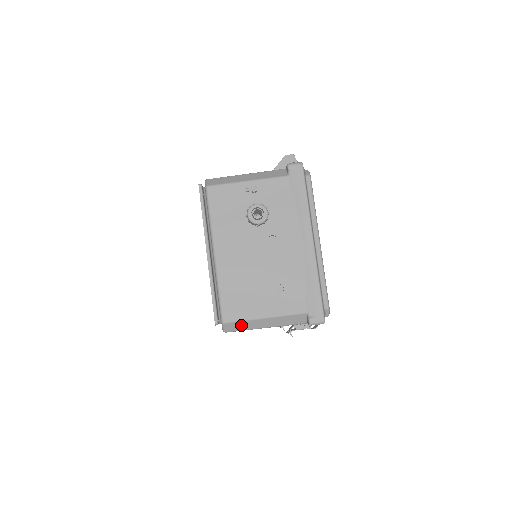
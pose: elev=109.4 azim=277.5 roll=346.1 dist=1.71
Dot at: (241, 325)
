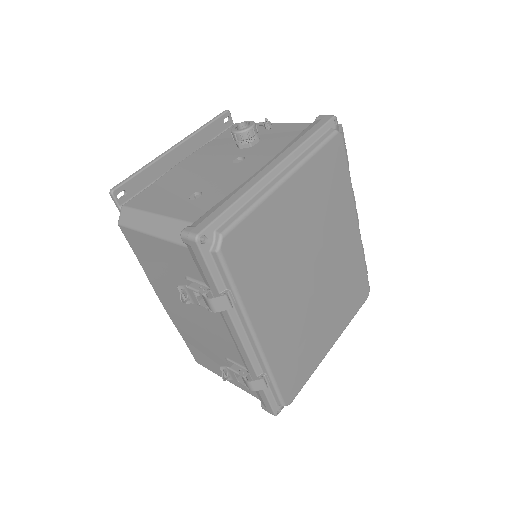
Dot at: (133, 217)
